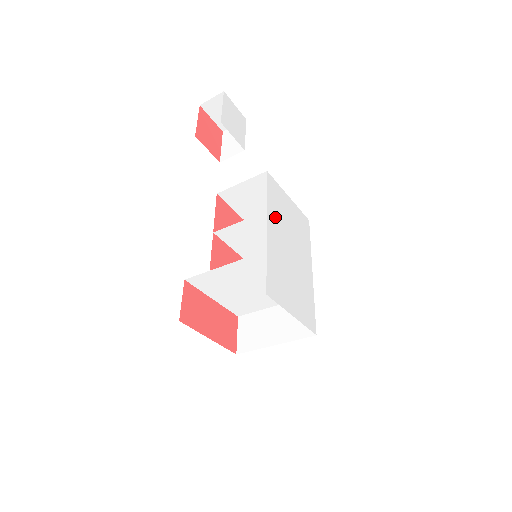
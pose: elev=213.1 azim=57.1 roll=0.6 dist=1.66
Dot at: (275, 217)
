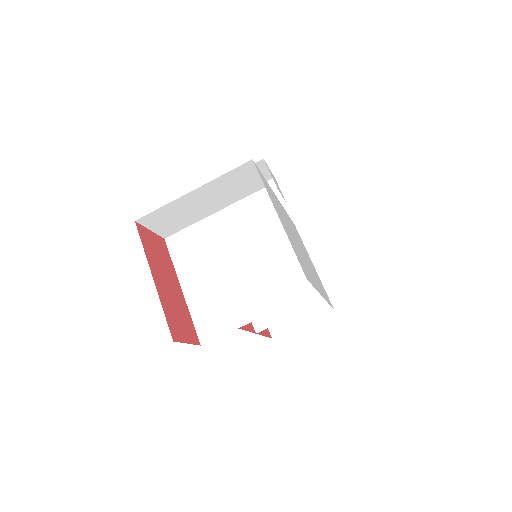
Dot at: (290, 222)
